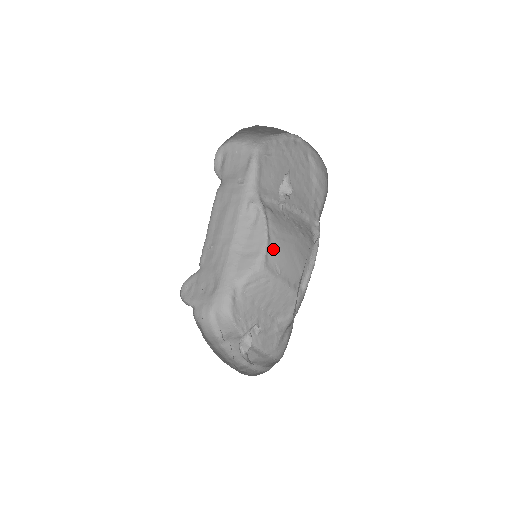
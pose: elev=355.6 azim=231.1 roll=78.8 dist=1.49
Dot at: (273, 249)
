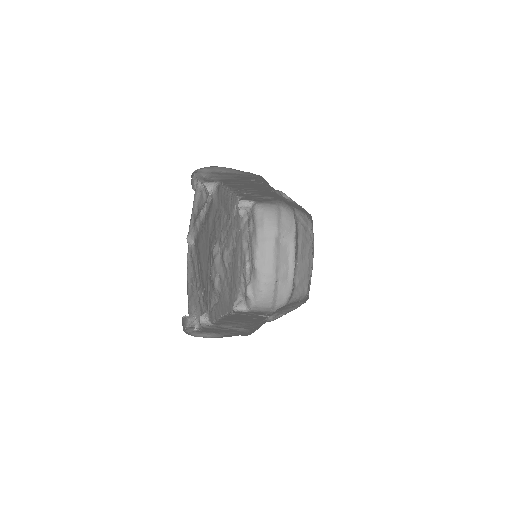
Dot at: occluded
